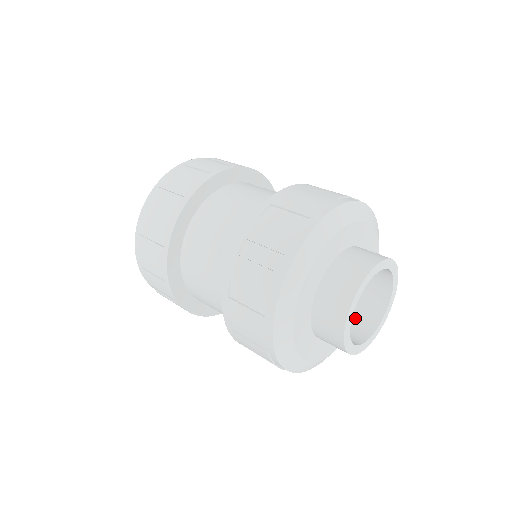
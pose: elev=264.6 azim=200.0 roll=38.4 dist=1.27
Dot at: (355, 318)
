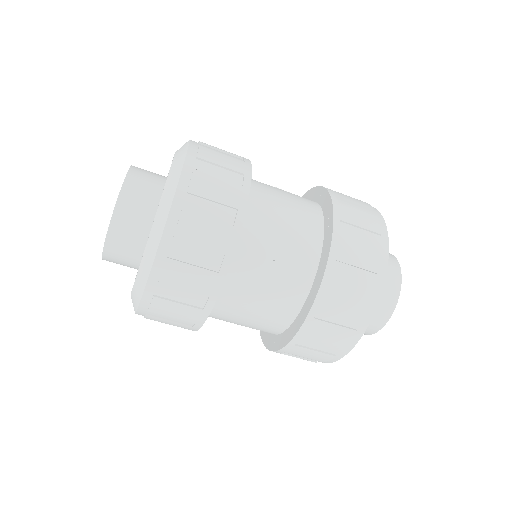
Dot at: occluded
